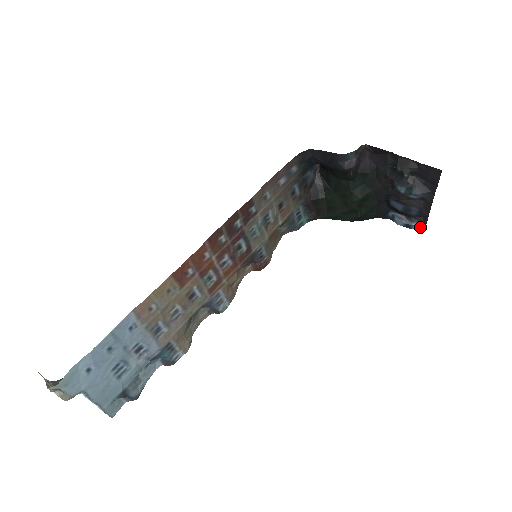
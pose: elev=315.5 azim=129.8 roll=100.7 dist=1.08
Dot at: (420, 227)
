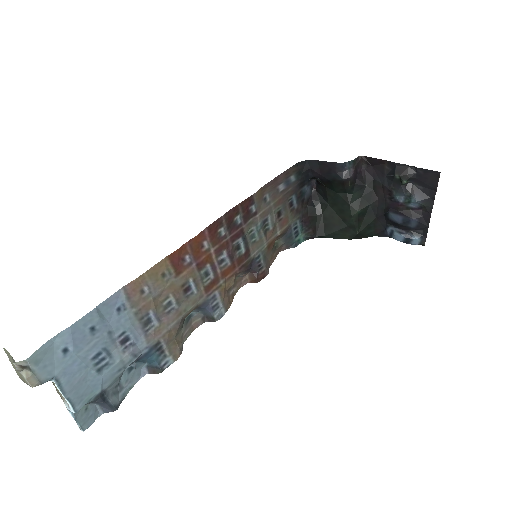
Dot at: (420, 241)
